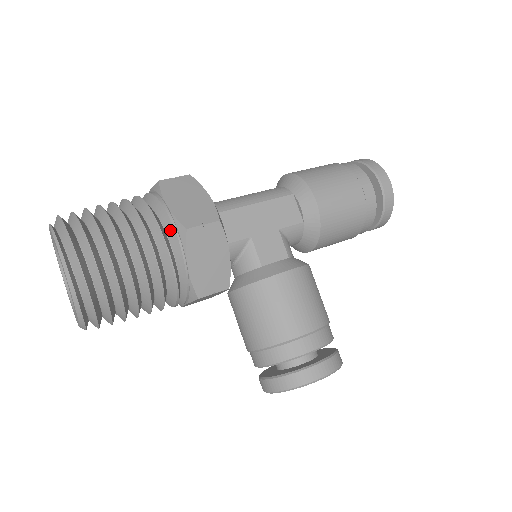
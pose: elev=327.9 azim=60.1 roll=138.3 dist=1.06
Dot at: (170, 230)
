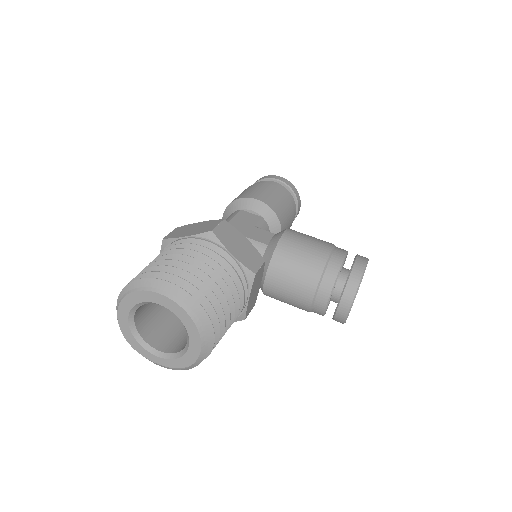
Dot at: (201, 244)
